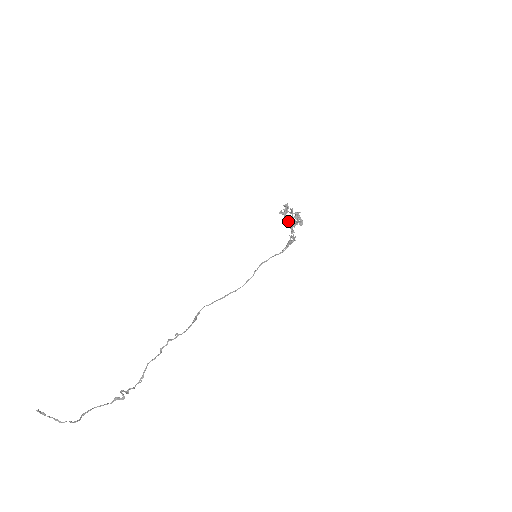
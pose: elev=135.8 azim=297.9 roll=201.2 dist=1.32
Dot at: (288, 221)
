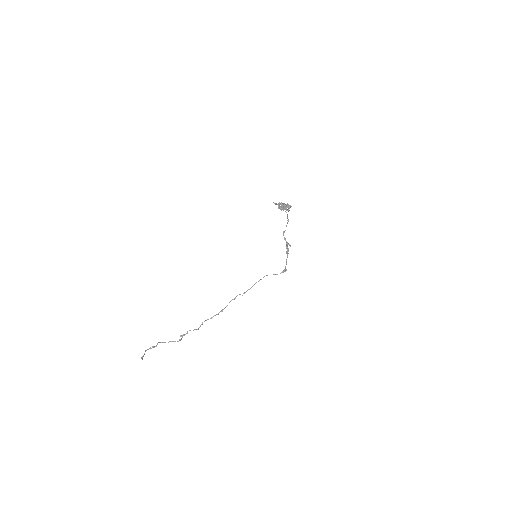
Dot at: occluded
